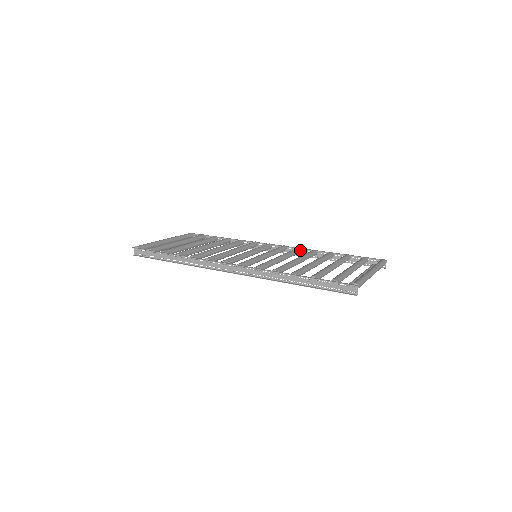
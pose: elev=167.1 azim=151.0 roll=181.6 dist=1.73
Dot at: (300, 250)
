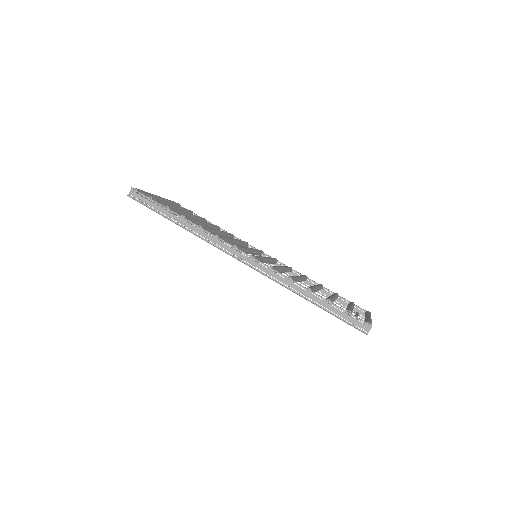
Dot at: (292, 270)
